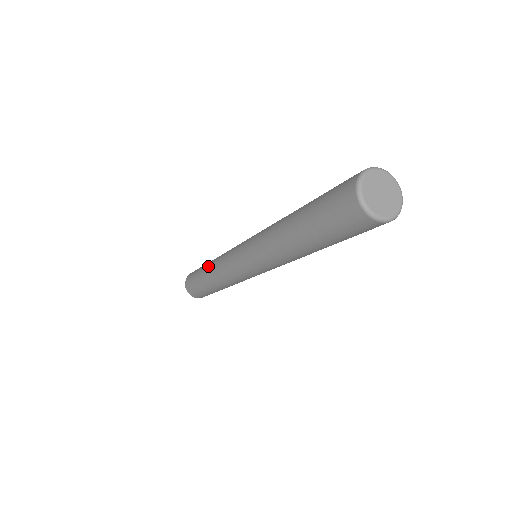
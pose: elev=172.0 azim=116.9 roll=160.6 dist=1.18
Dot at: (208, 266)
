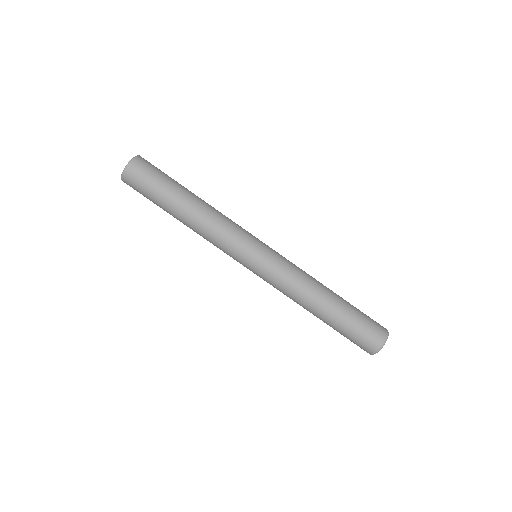
Dot at: (187, 217)
